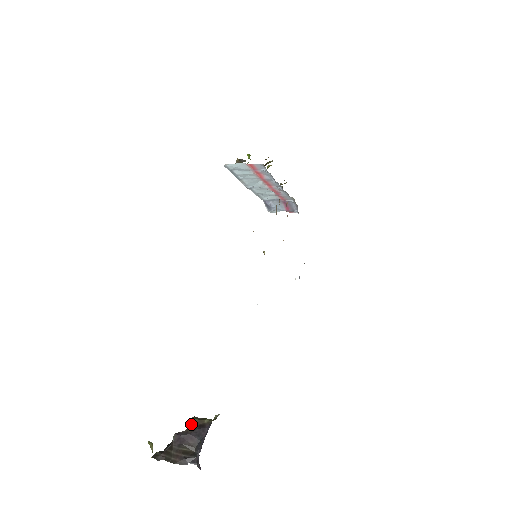
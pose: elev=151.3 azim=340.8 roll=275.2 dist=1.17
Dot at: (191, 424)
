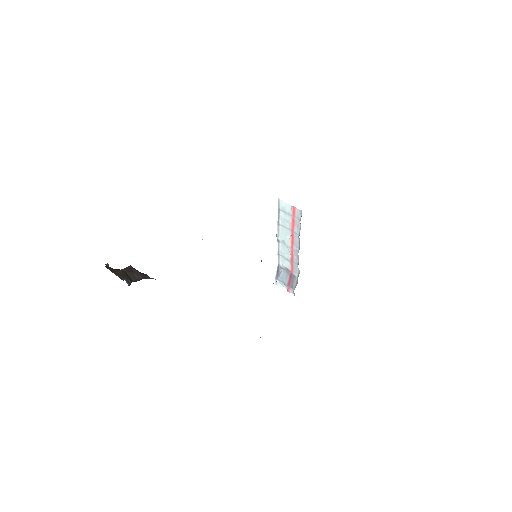
Dot at: occluded
